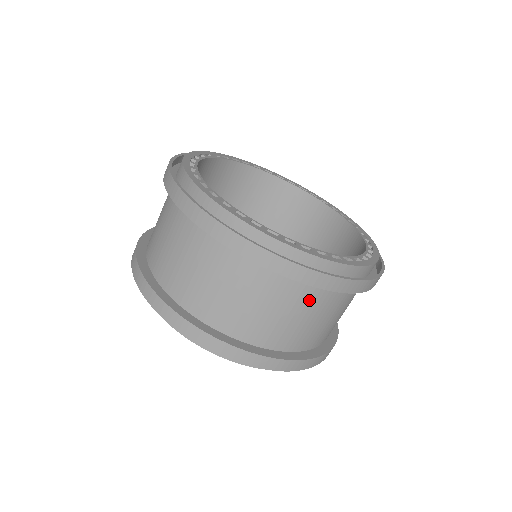
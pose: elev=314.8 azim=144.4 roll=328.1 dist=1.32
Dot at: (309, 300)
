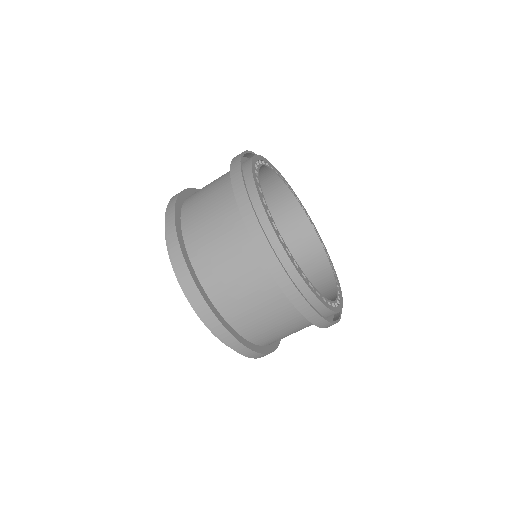
Dot at: (234, 234)
